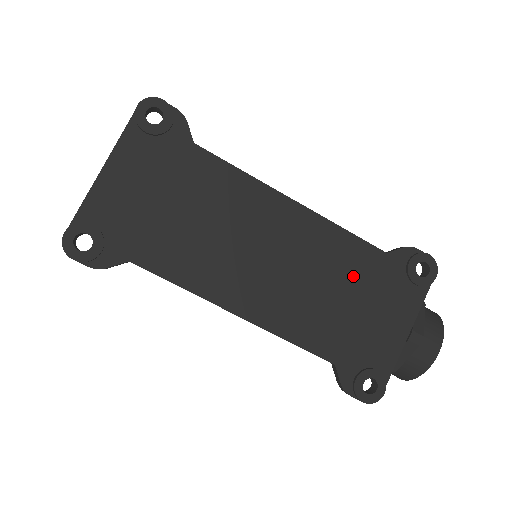
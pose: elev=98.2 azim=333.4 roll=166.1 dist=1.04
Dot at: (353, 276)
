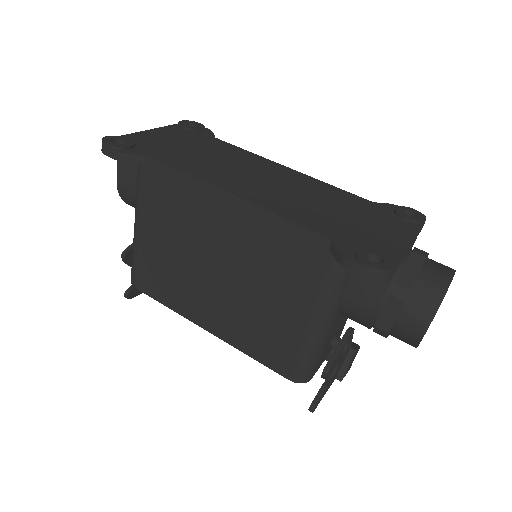
Dot at: (343, 204)
